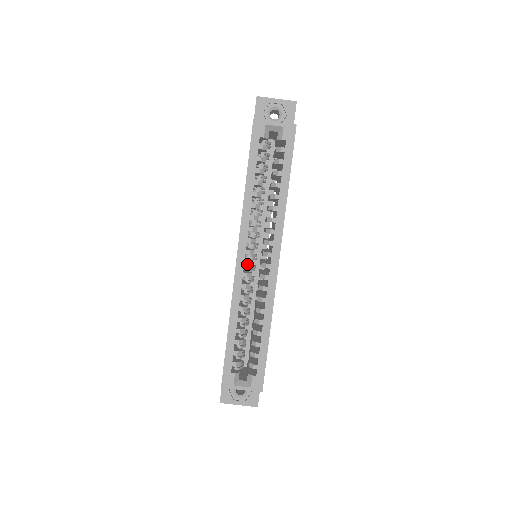
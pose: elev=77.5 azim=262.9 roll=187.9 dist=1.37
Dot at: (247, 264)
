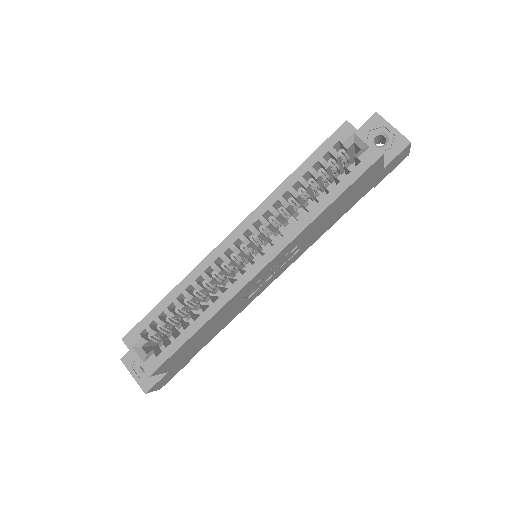
Dot at: (233, 248)
